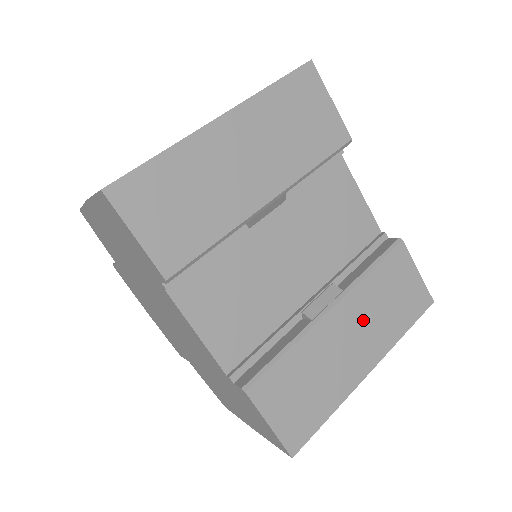
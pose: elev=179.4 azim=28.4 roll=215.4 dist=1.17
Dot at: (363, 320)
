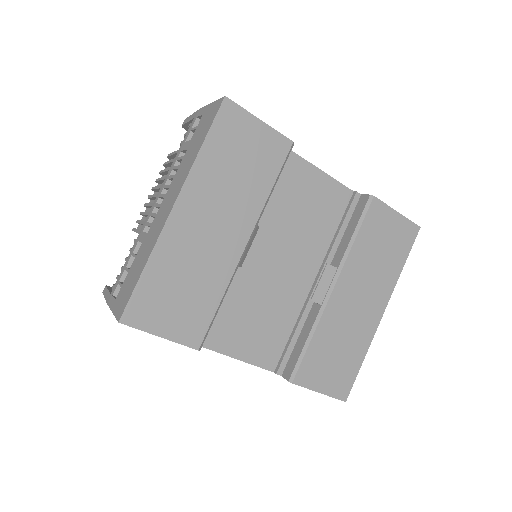
Dot at: (363, 280)
